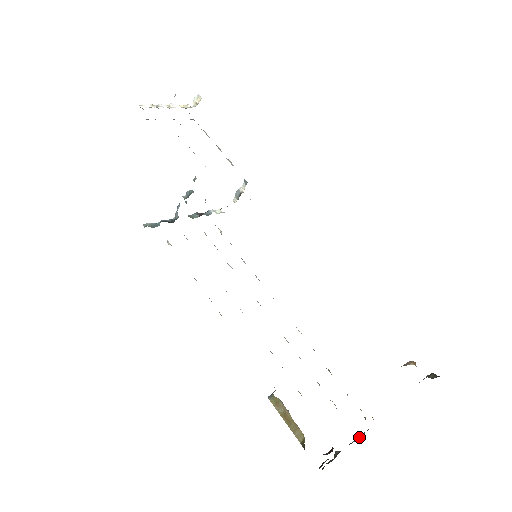
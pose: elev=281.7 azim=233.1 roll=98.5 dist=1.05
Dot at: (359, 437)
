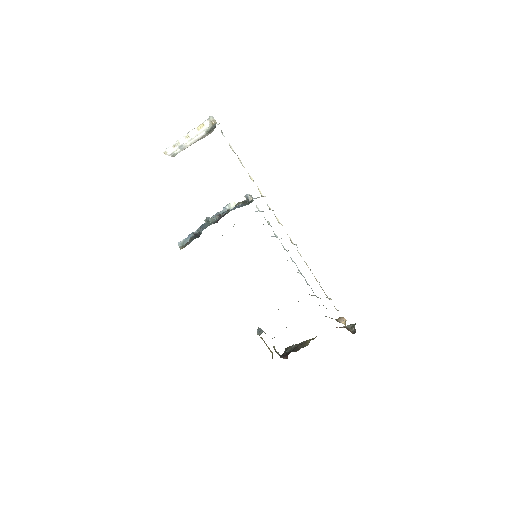
Dot at: (307, 342)
